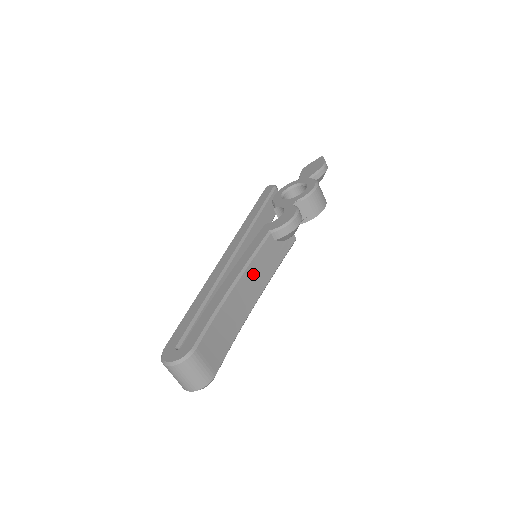
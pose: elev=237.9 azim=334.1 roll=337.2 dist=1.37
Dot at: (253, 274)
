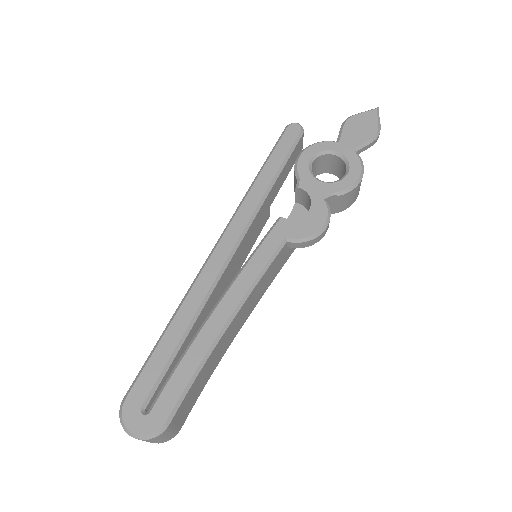
Dot at: (251, 299)
